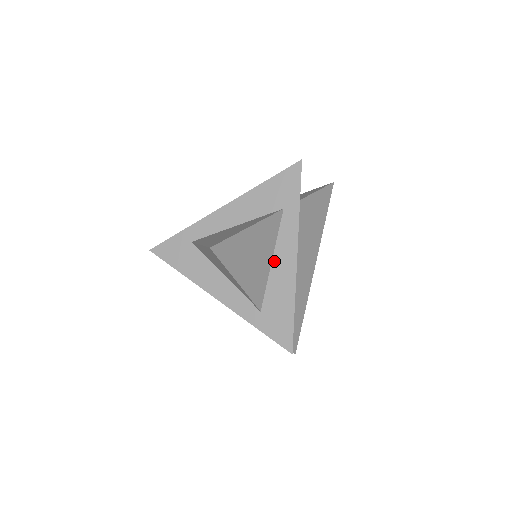
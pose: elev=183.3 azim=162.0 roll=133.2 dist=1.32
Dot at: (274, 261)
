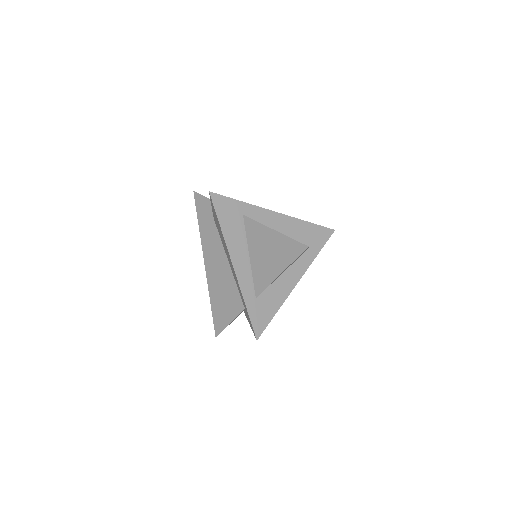
Dot at: (284, 274)
